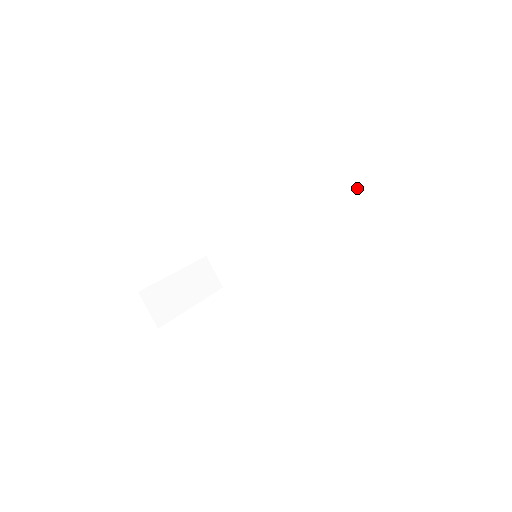
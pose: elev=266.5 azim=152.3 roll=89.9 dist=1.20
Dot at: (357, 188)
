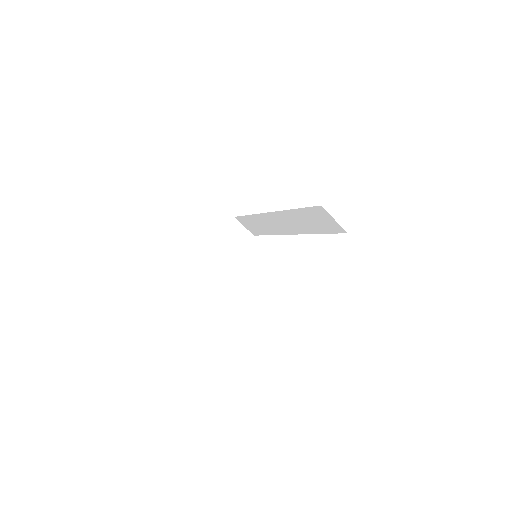
Dot at: (314, 213)
